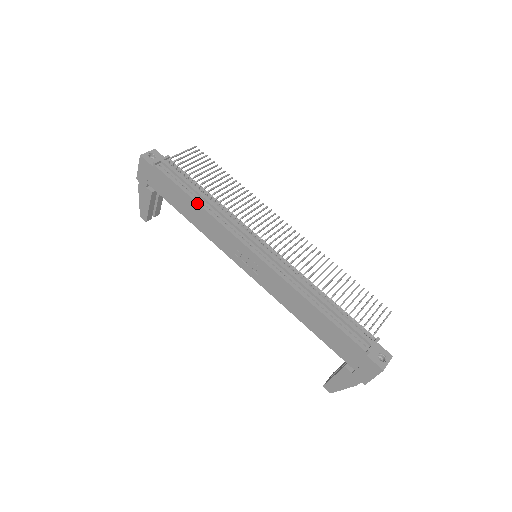
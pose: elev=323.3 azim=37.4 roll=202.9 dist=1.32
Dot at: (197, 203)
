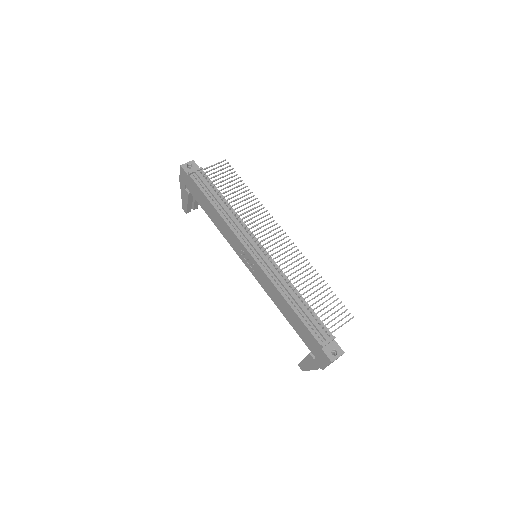
Dot at: (215, 209)
